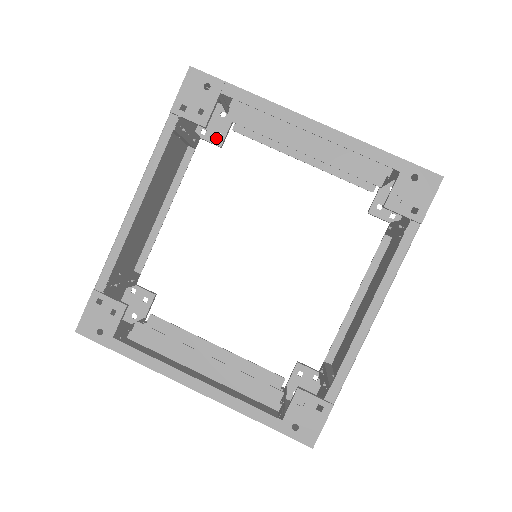
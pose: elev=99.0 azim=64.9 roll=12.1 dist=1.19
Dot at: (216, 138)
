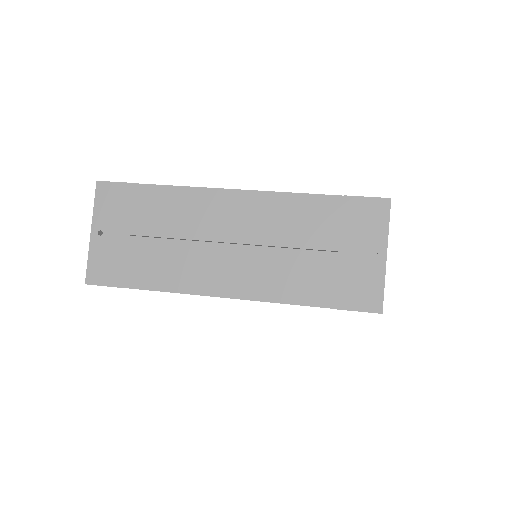
Dot at: occluded
